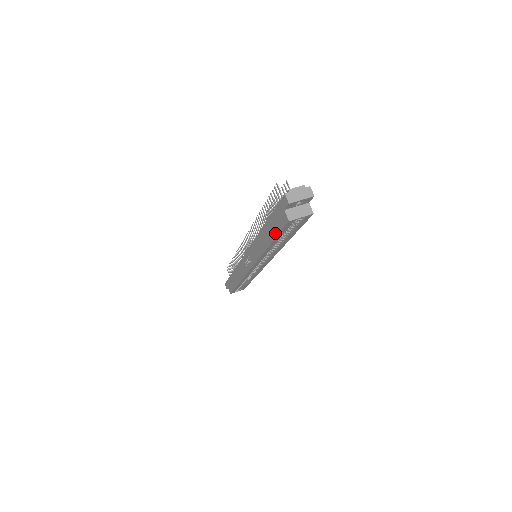
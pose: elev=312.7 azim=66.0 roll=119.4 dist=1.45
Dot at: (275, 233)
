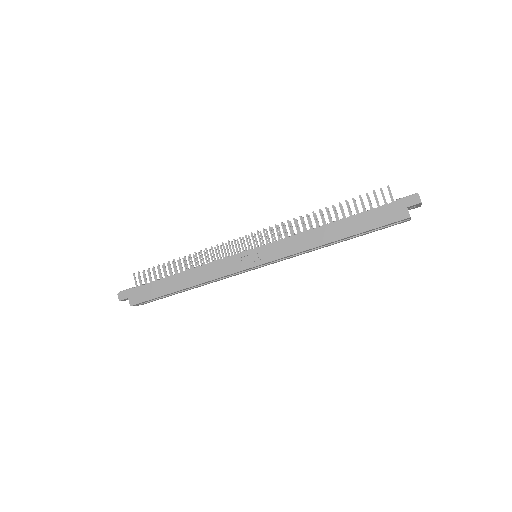
Dot at: (368, 227)
